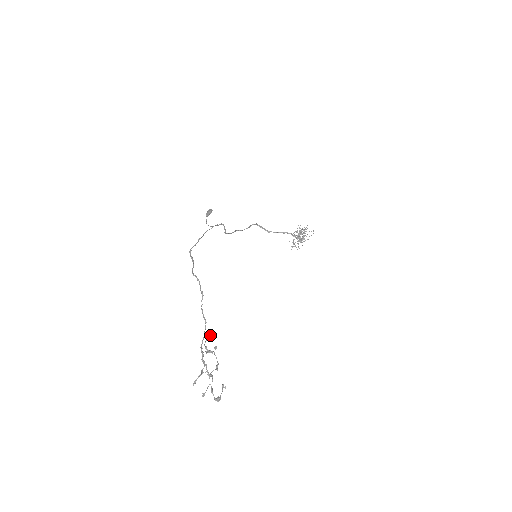
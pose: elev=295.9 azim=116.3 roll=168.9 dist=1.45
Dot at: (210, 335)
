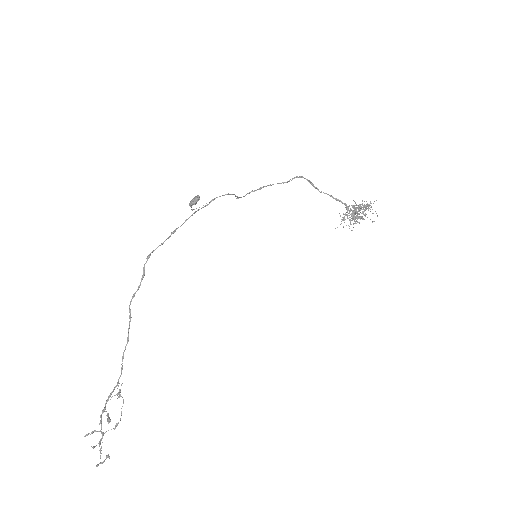
Dot at: (118, 393)
